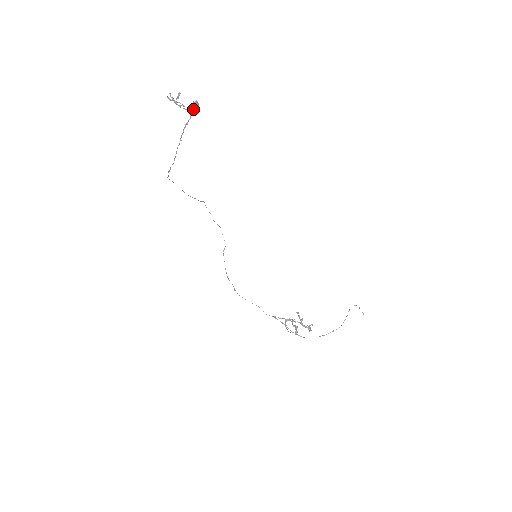
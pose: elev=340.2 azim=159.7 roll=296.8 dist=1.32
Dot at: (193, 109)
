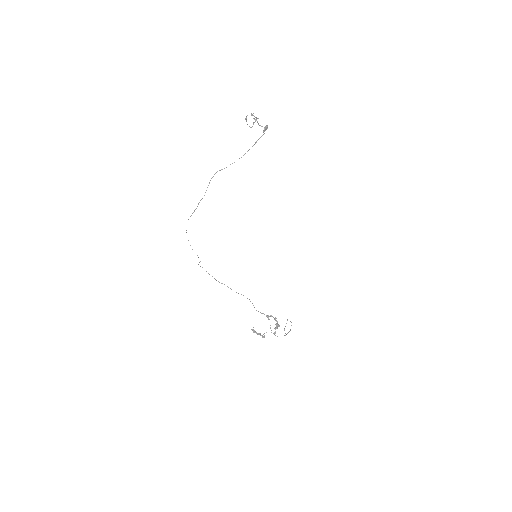
Dot at: occluded
